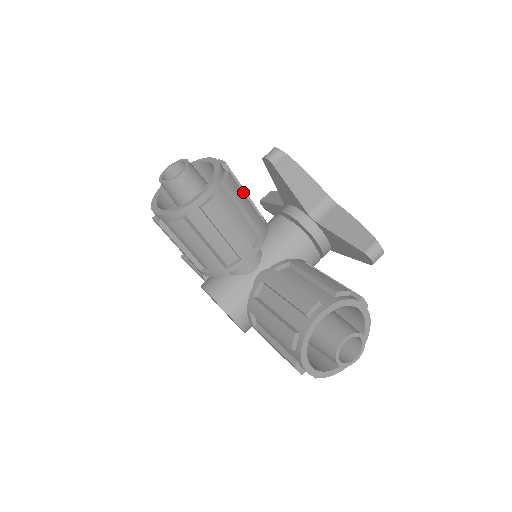
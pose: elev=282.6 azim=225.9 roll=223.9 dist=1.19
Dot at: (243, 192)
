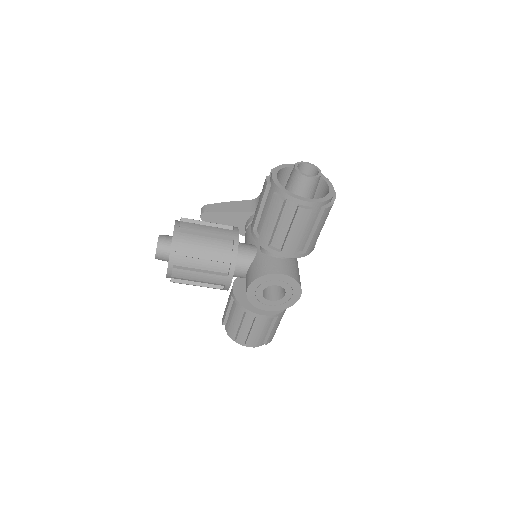
Dot at: occluded
